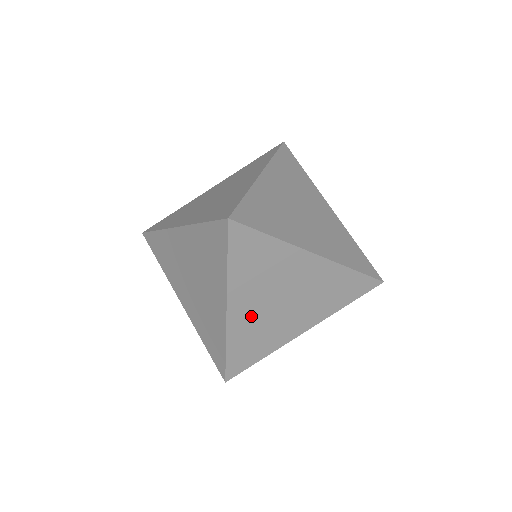
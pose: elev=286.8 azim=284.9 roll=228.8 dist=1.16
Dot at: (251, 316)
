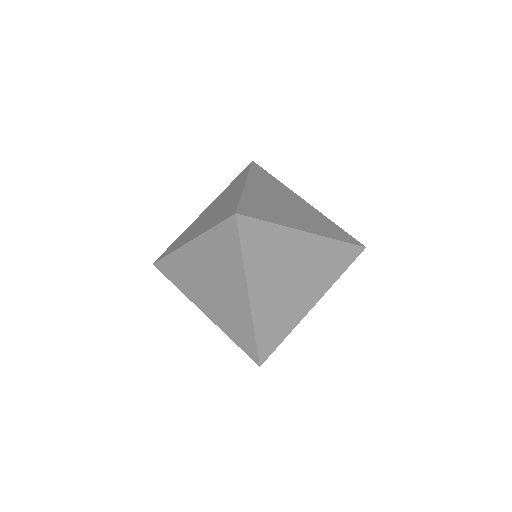
Dot at: (269, 298)
